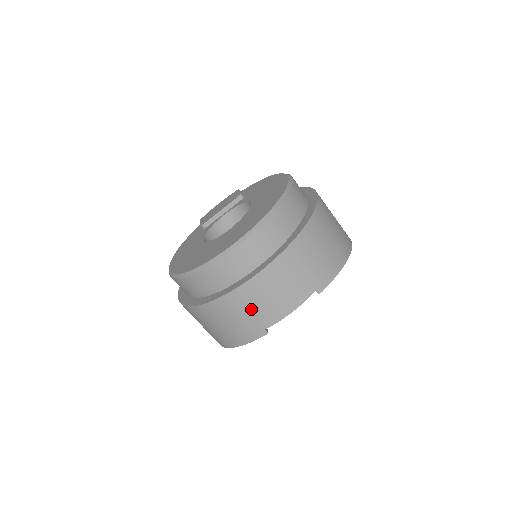
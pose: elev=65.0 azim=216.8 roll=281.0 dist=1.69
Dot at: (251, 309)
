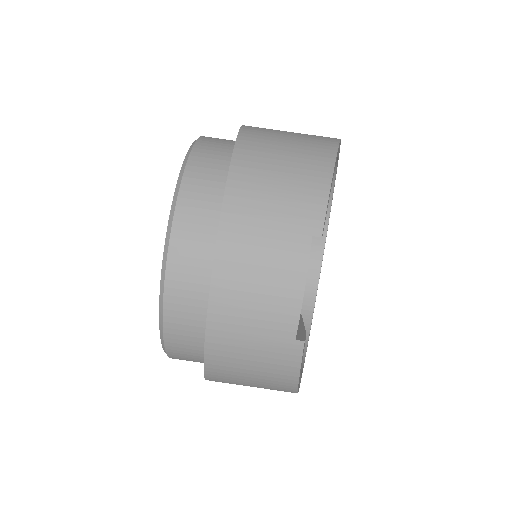
Dot at: (251, 329)
